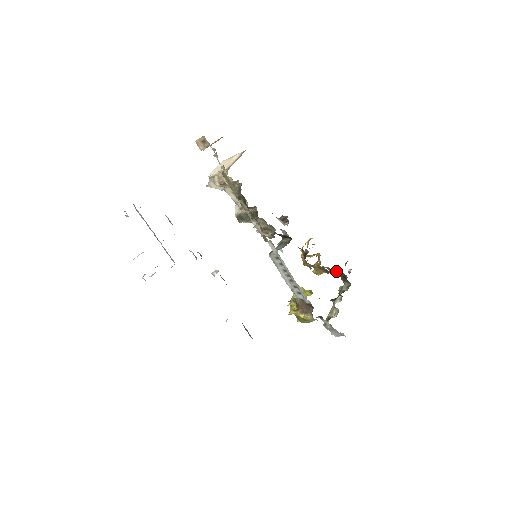
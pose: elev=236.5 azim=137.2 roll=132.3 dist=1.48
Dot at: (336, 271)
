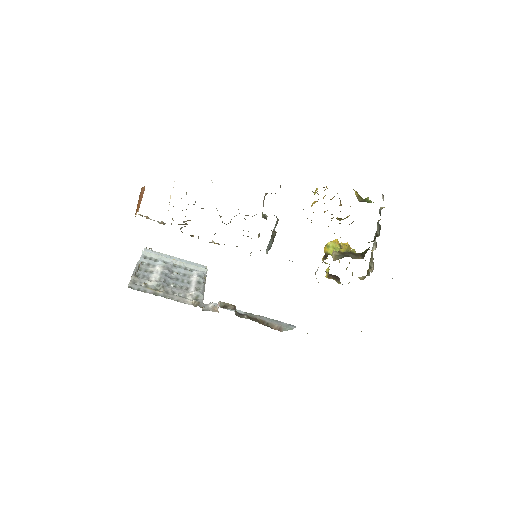
Dot at: occluded
